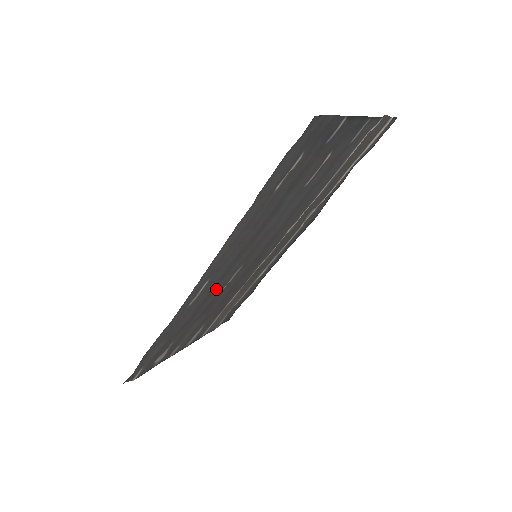
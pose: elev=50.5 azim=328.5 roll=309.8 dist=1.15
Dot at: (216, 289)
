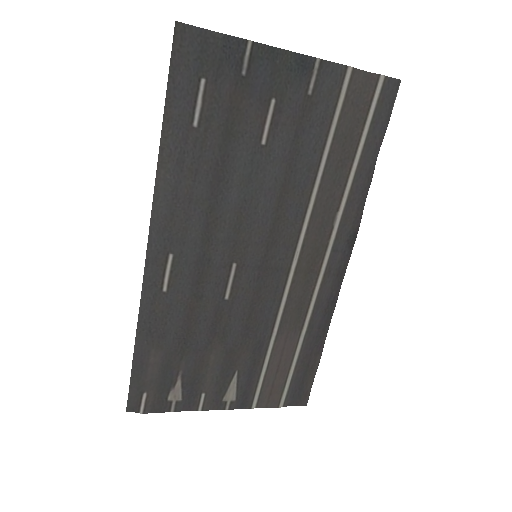
Dot at: (206, 288)
